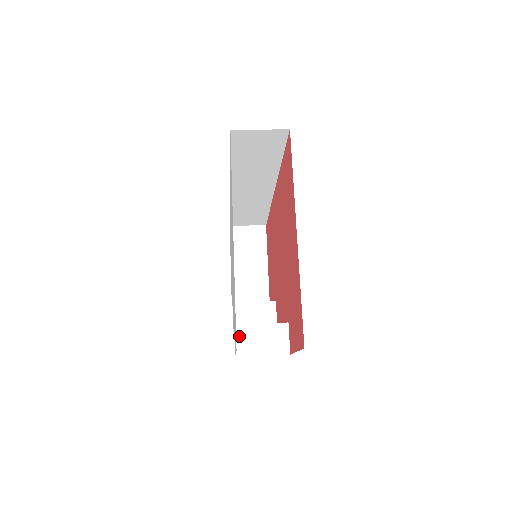
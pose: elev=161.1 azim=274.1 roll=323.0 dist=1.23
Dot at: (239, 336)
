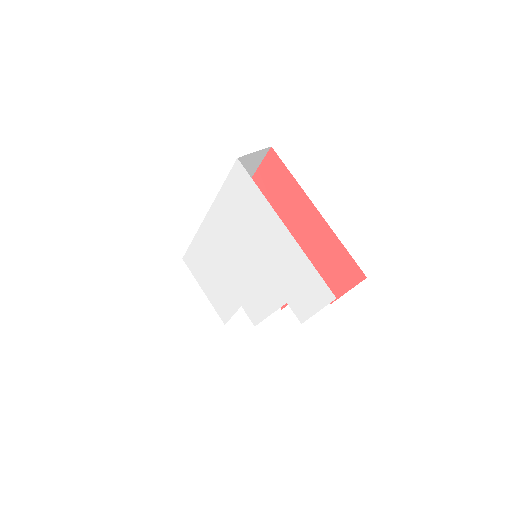
Dot at: occluded
